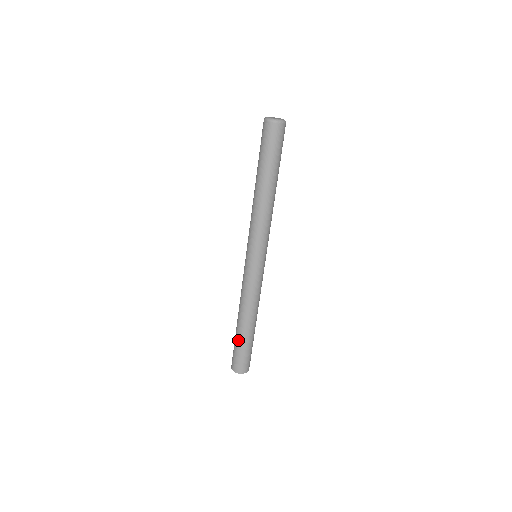
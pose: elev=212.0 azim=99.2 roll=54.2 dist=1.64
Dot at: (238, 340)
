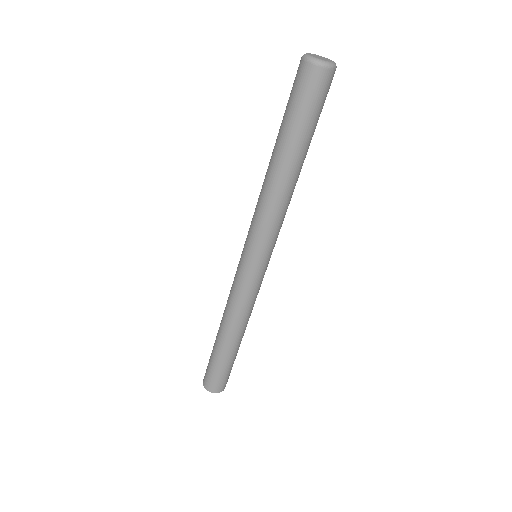
Dot at: (220, 358)
